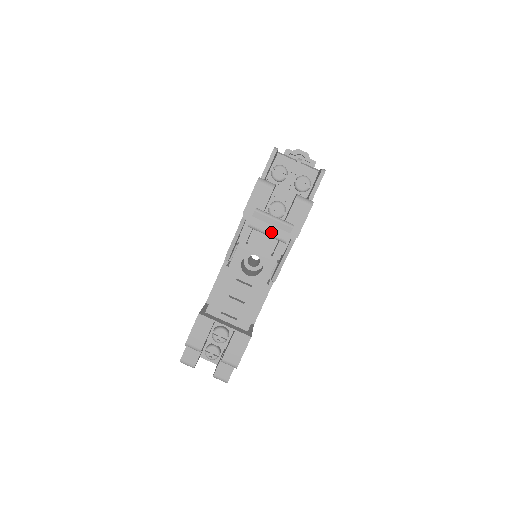
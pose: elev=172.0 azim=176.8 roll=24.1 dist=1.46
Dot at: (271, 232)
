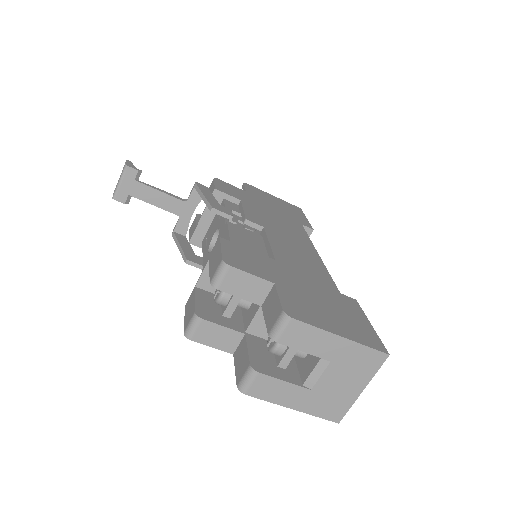
Dot at: (120, 178)
